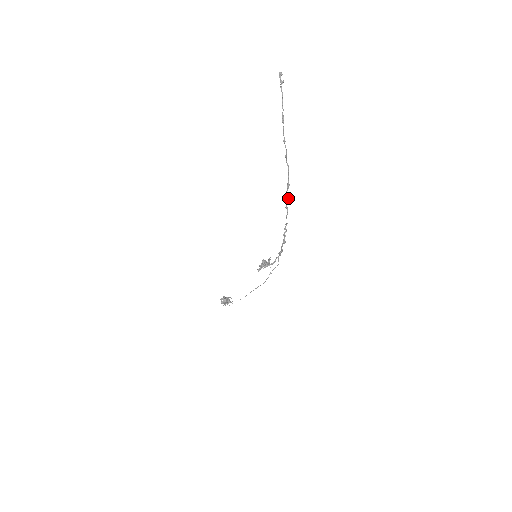
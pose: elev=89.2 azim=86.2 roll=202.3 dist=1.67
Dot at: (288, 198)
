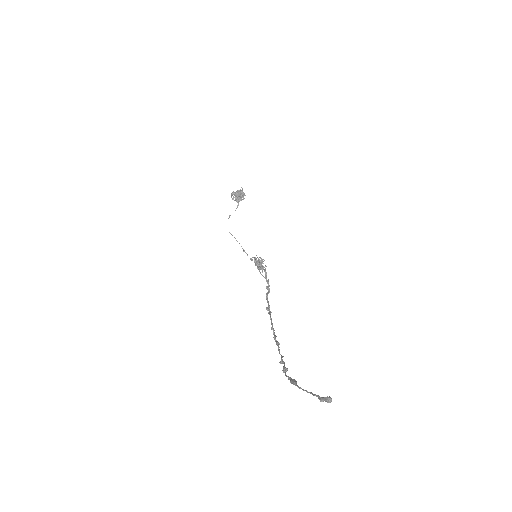
Dot at: (274, 336)
